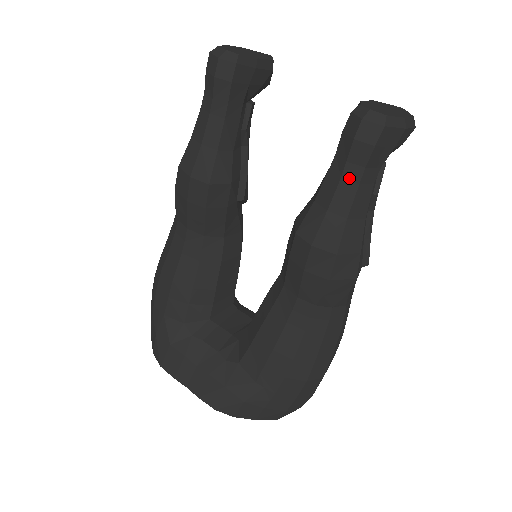
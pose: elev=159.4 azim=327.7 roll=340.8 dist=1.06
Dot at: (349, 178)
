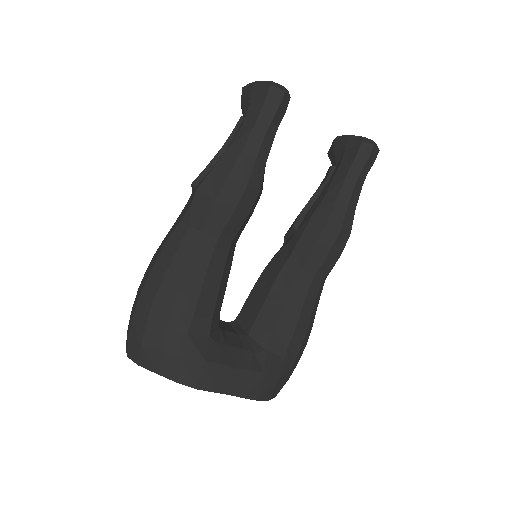
Dot at: (360, 182)
